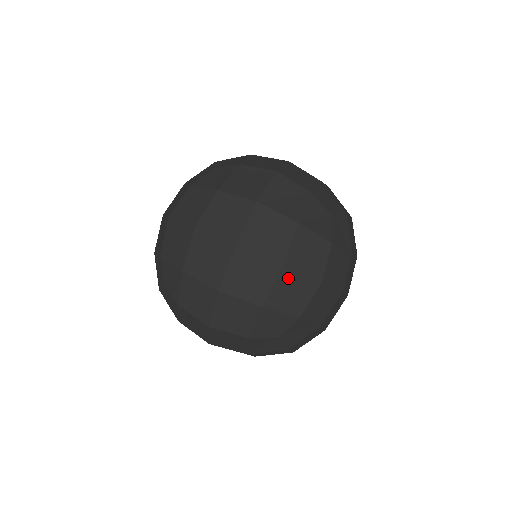
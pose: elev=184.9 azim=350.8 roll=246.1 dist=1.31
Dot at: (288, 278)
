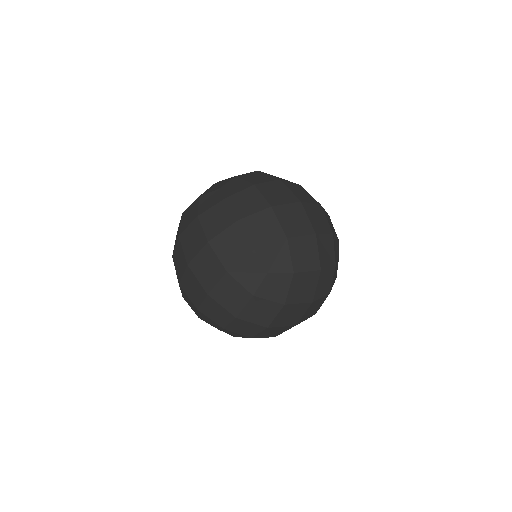
Dot at: (325, 213)
